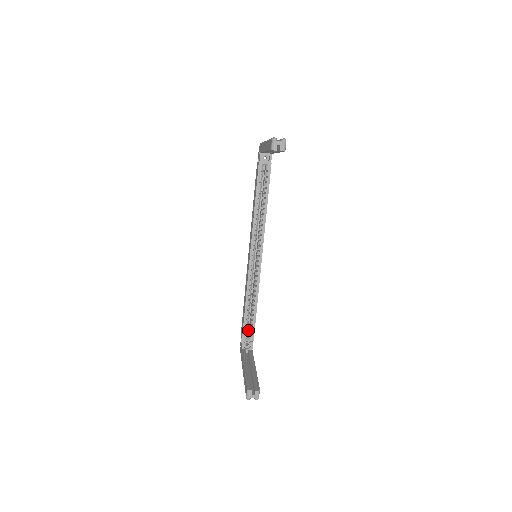
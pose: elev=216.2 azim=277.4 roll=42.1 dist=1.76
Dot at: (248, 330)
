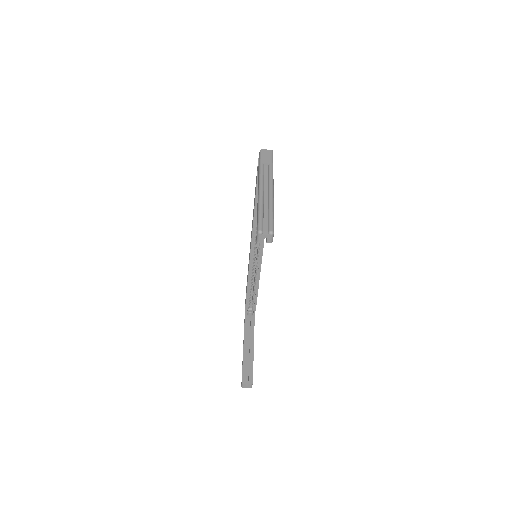
Dot at: (251, 298)
